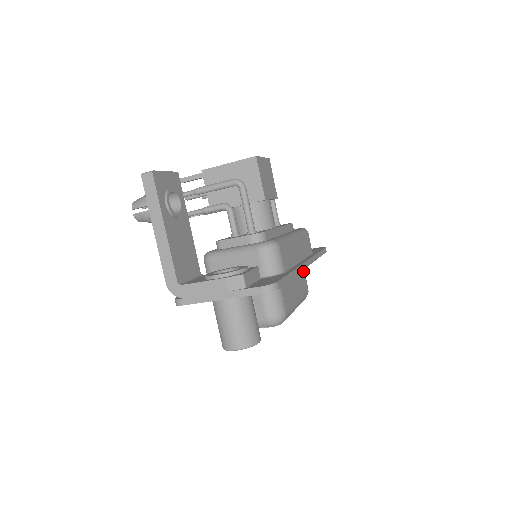
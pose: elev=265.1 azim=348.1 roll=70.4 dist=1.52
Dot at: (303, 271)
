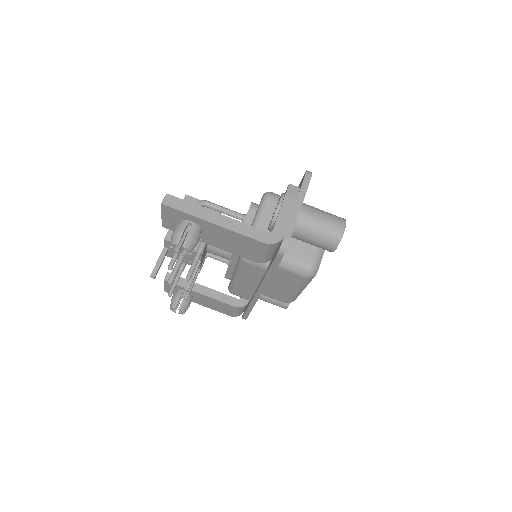
Dot at: occluded
